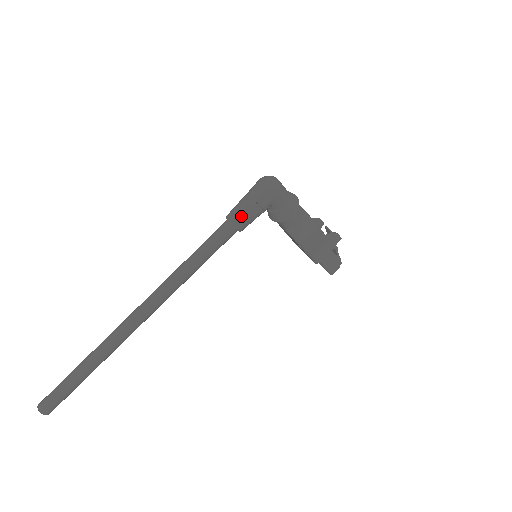
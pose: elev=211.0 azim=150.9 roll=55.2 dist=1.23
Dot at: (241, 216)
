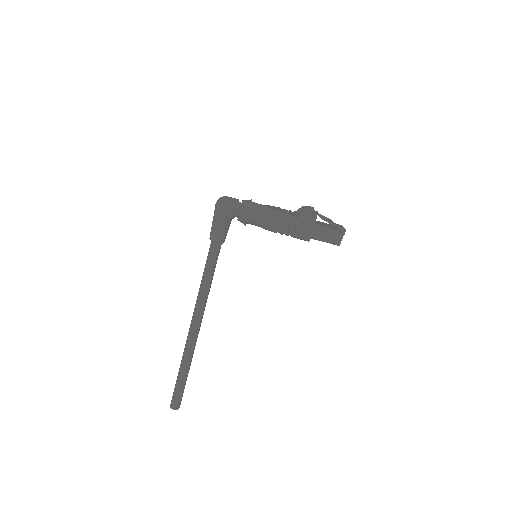
Dot at: (213, 233)
